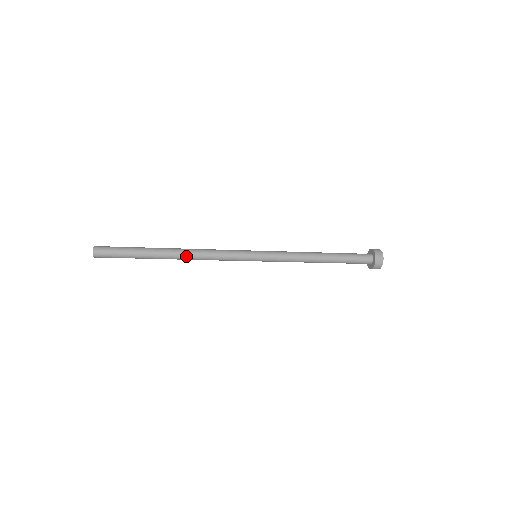
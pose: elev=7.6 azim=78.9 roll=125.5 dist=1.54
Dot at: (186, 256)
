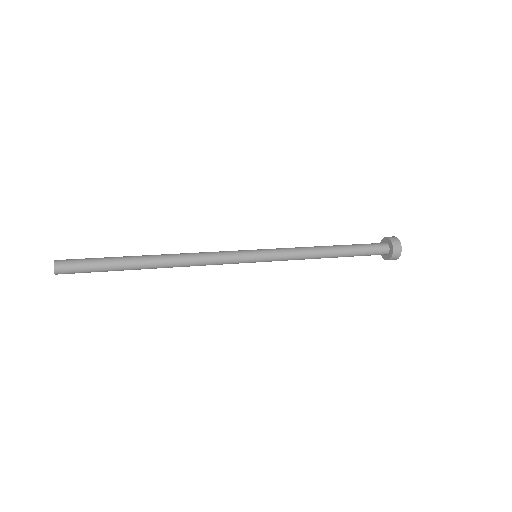
Dot at: (172, 267)
